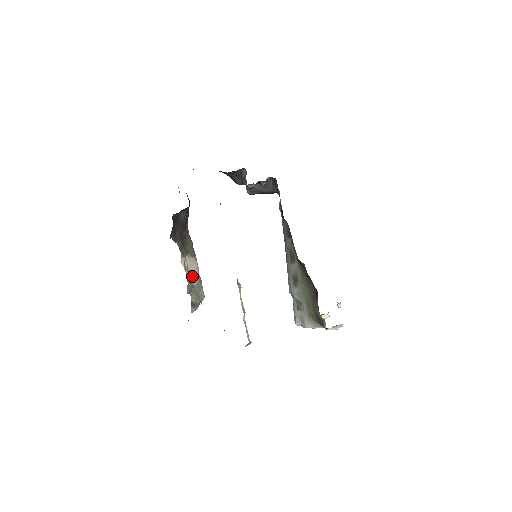
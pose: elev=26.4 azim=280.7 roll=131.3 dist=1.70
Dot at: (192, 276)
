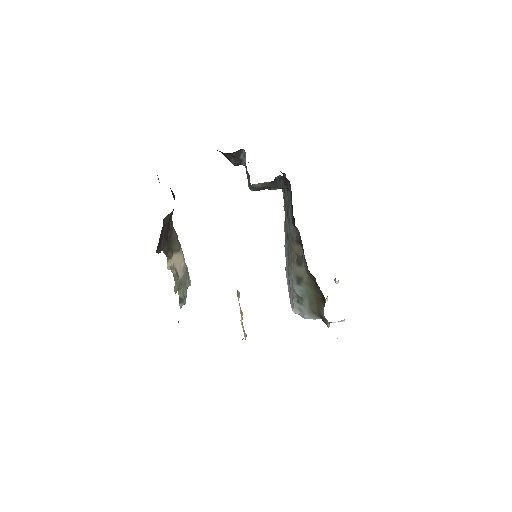
Dot at: (178, 271)
